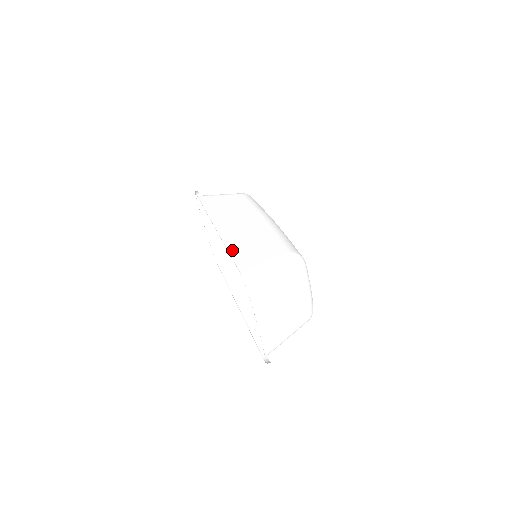
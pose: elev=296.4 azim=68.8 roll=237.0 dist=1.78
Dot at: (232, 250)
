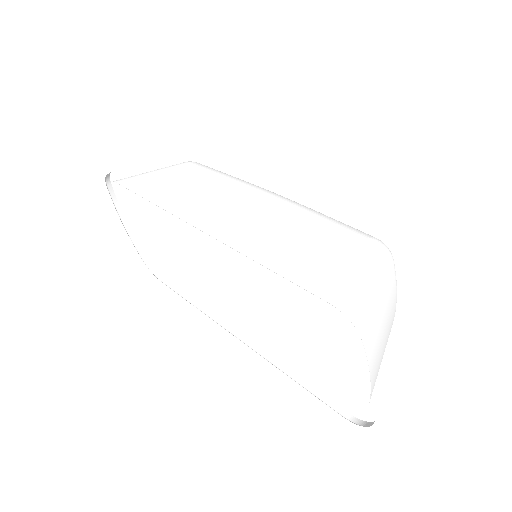
Dot at: (269, 262)
